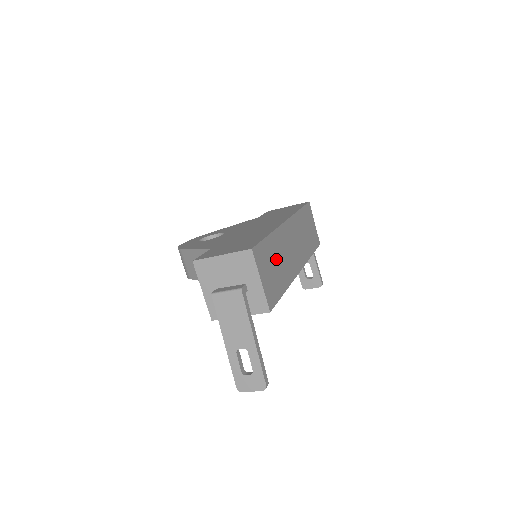
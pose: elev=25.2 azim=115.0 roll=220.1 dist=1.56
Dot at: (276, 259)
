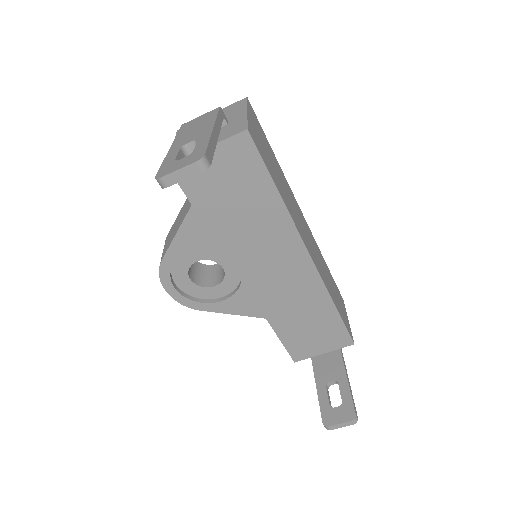
Dot at: (276, 170)
